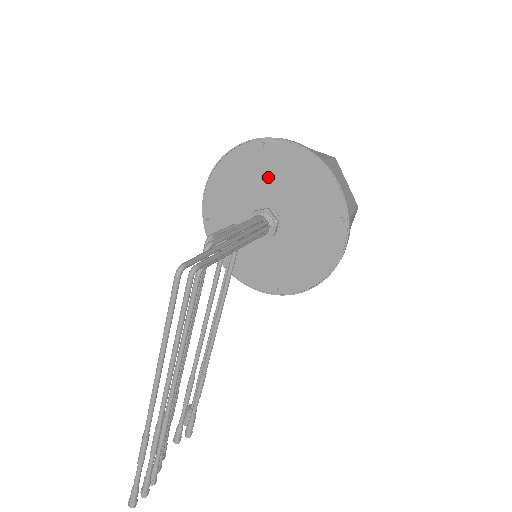
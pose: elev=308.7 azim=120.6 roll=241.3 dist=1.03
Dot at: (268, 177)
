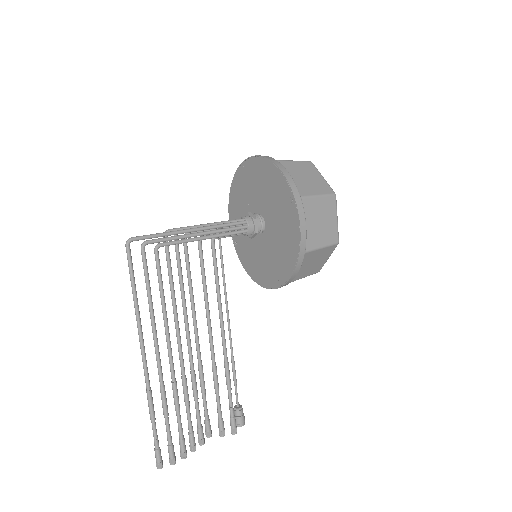
Dot at: (251, 190)
